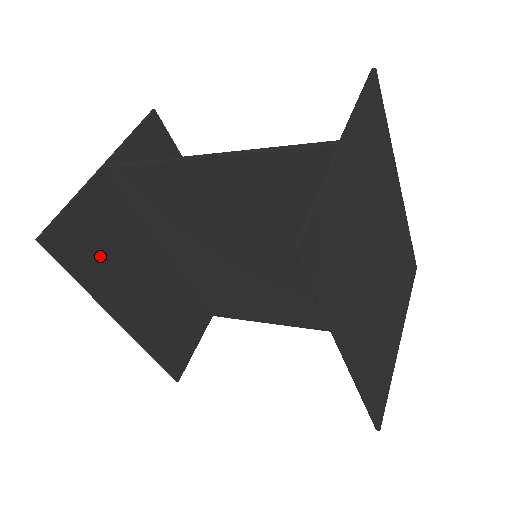
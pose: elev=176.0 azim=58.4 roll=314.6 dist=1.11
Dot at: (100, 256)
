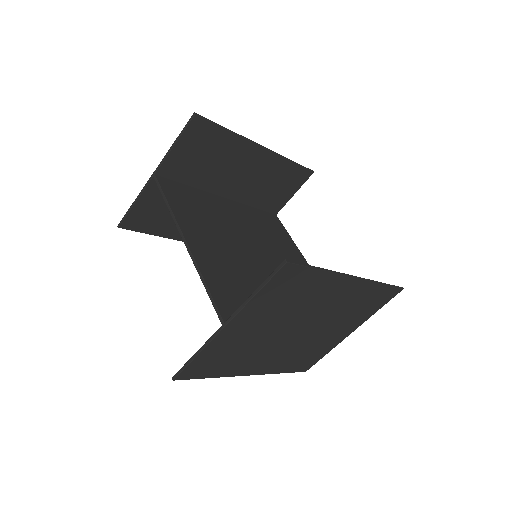
Dot at: (164, 219)
